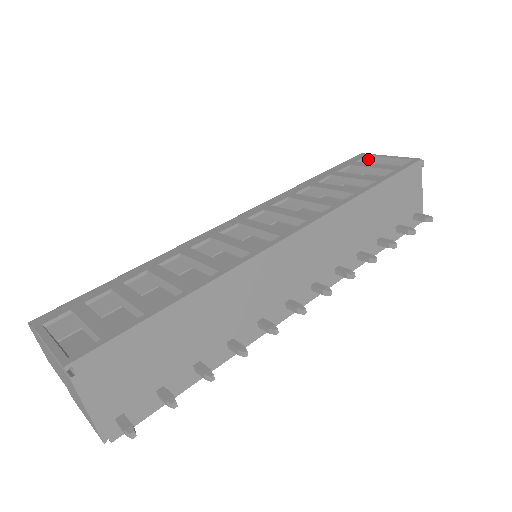
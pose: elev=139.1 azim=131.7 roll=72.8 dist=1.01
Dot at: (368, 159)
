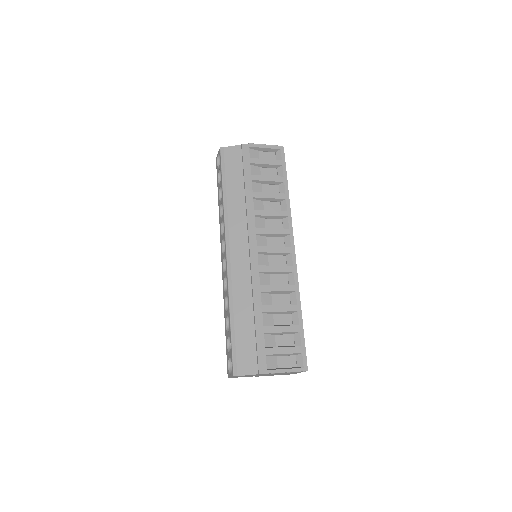
Dot at: (250, 149)
